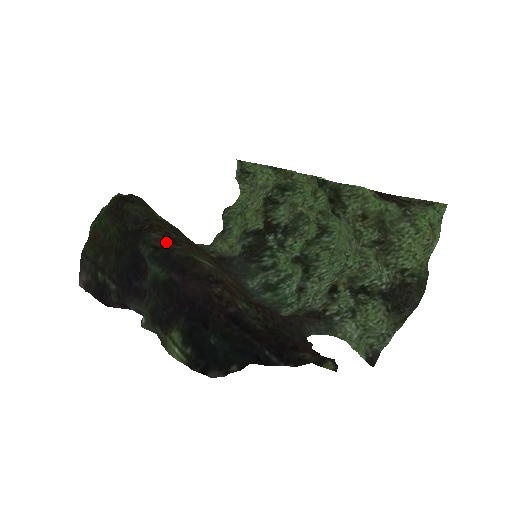
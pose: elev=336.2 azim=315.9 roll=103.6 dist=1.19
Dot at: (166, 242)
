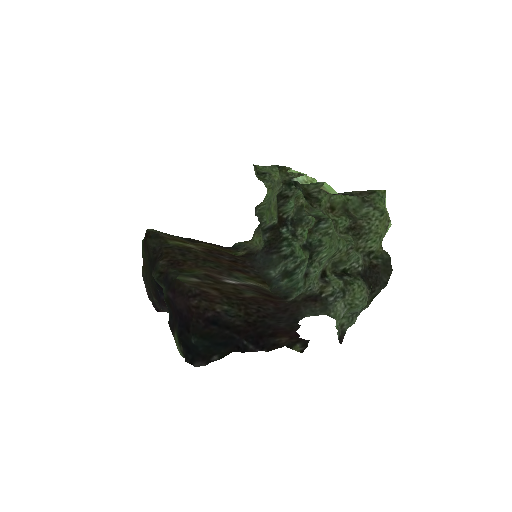
Dot at: (169, 266)
